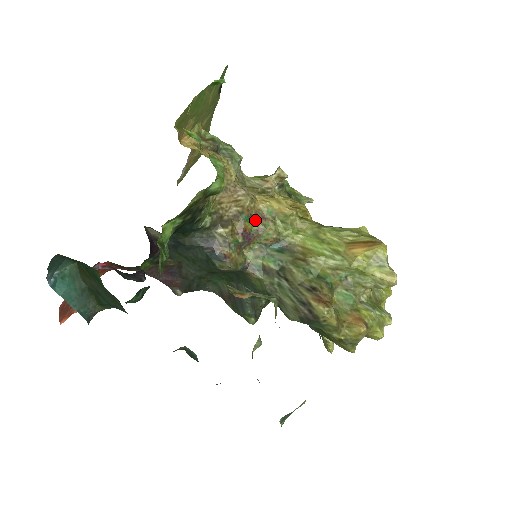
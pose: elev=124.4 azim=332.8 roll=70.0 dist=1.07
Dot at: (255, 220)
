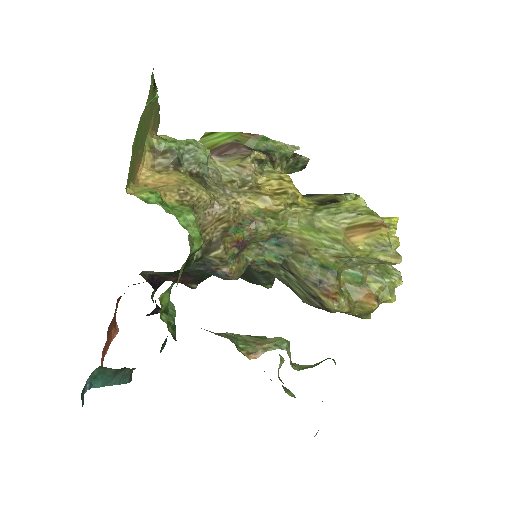
Dot at: (244, 227)
